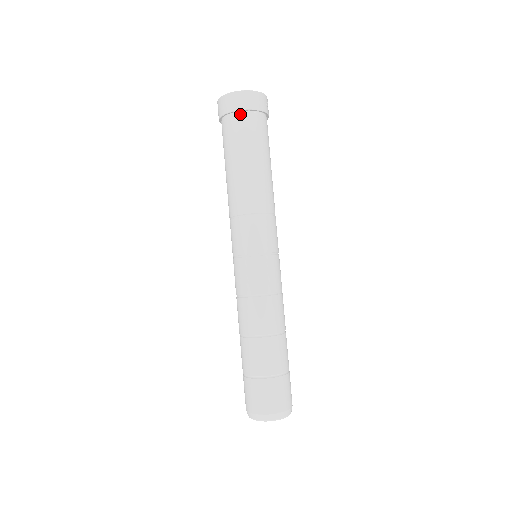
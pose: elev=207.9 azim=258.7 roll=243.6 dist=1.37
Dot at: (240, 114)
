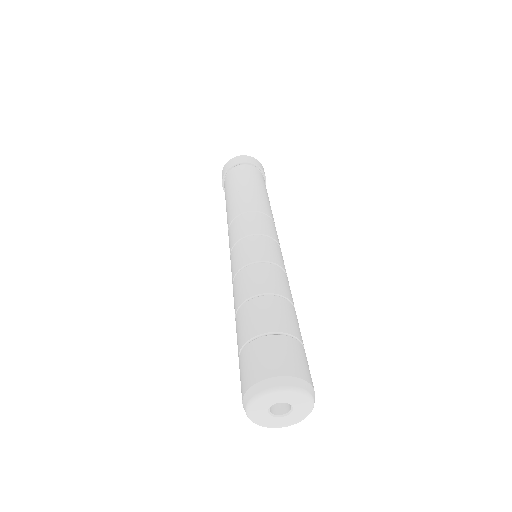
Dot at: (249, 166)
